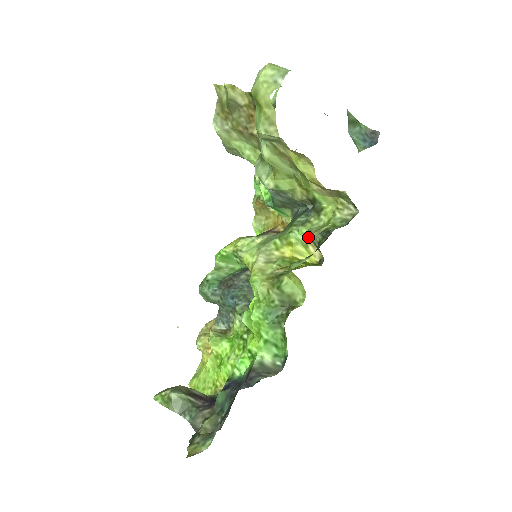
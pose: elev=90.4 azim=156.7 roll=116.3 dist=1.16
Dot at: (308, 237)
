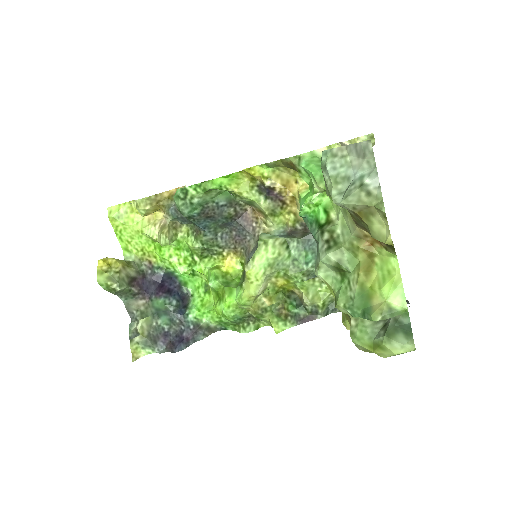
Dot at: (303, 292)
